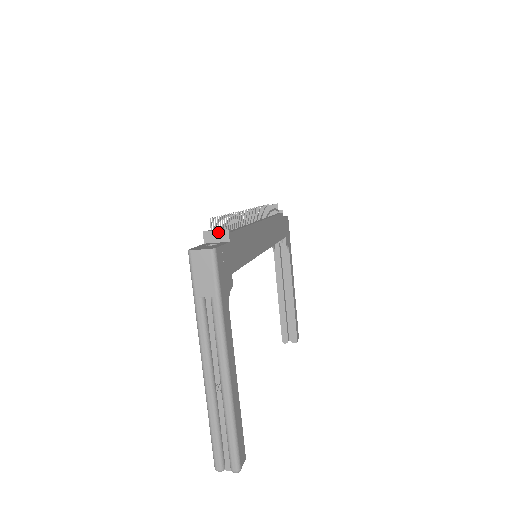
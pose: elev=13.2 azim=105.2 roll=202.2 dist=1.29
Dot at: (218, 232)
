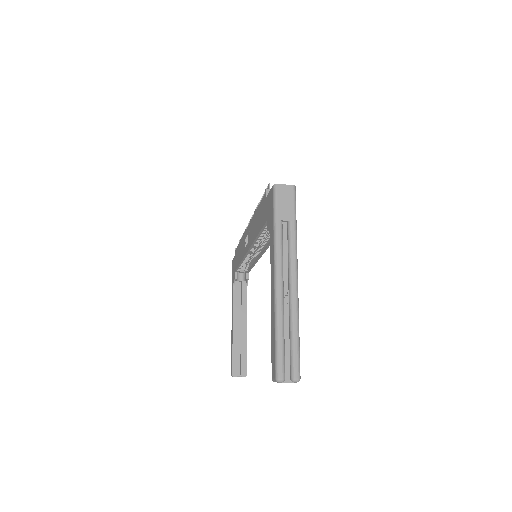
Dot at: occluded
